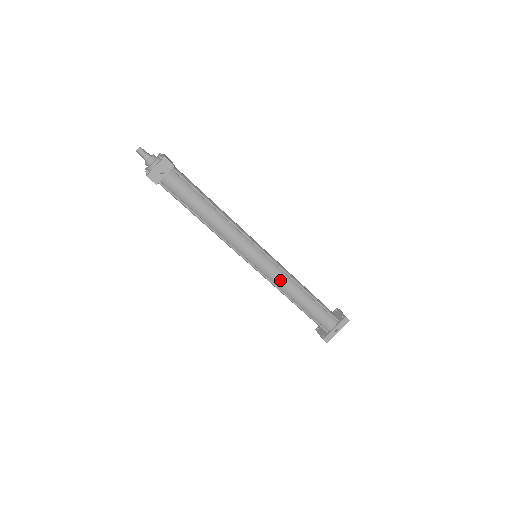
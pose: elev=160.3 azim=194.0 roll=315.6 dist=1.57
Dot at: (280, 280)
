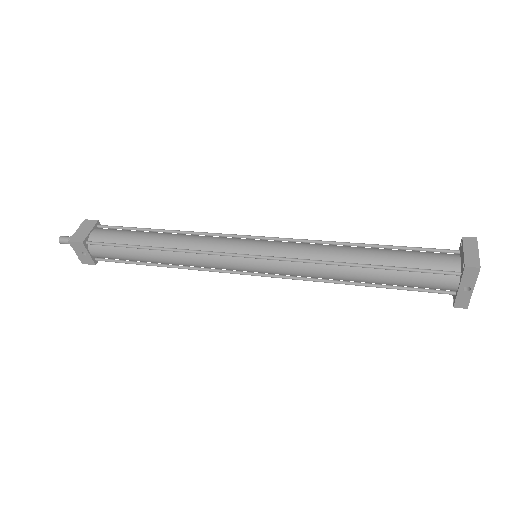
Dot at: (303, 273)
